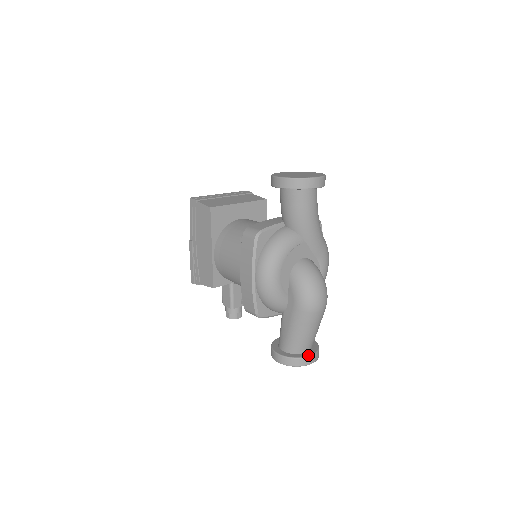
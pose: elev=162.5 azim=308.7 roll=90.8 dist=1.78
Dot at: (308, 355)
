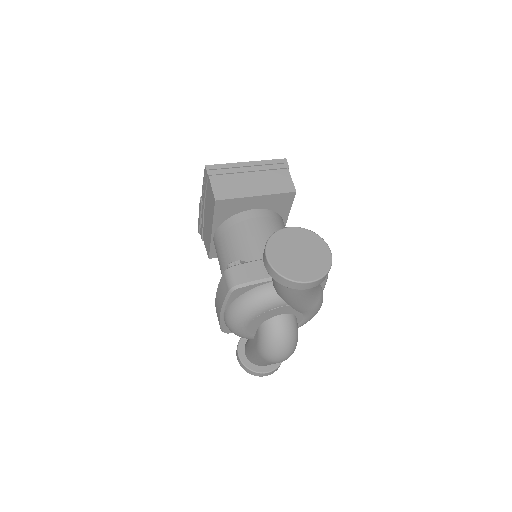
Dot at: (263, 371)
